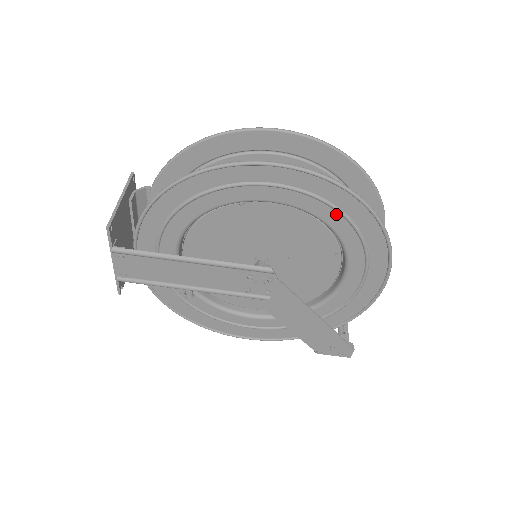
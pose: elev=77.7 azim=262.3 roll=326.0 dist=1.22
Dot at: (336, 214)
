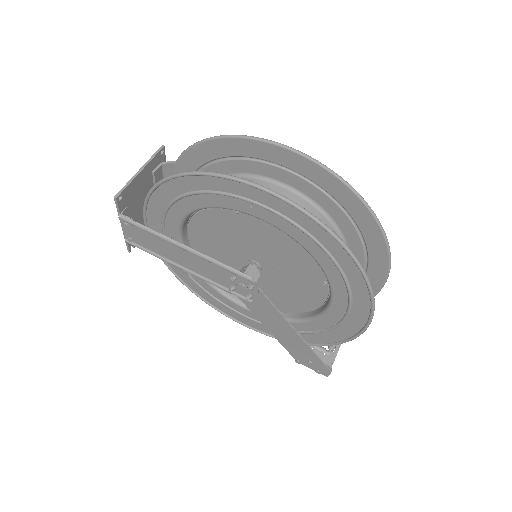
Dot at: (320, 249)
